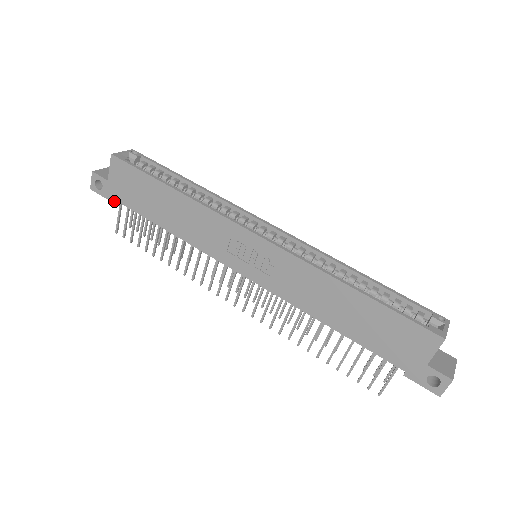
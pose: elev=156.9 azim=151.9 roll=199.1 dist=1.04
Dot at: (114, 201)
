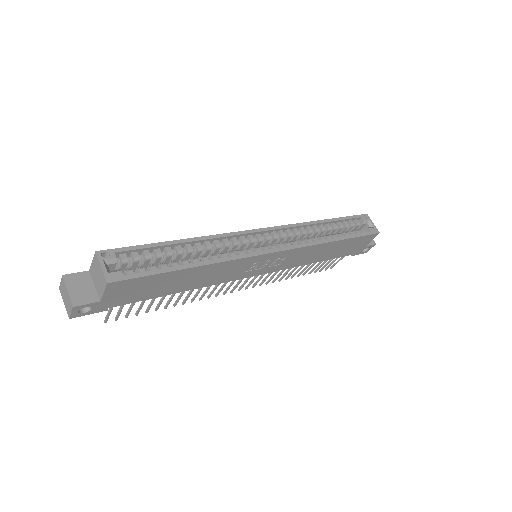
Dot at: (106, 308)
